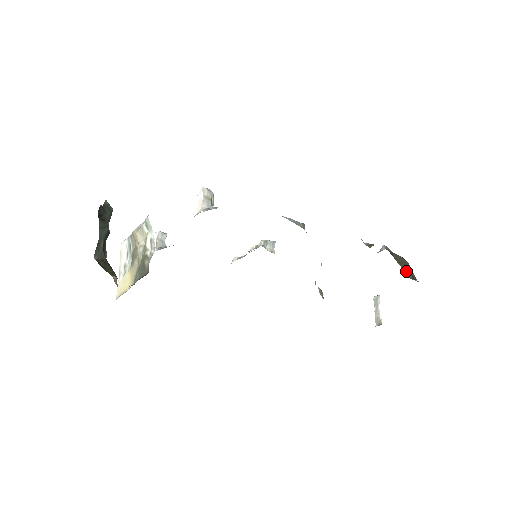
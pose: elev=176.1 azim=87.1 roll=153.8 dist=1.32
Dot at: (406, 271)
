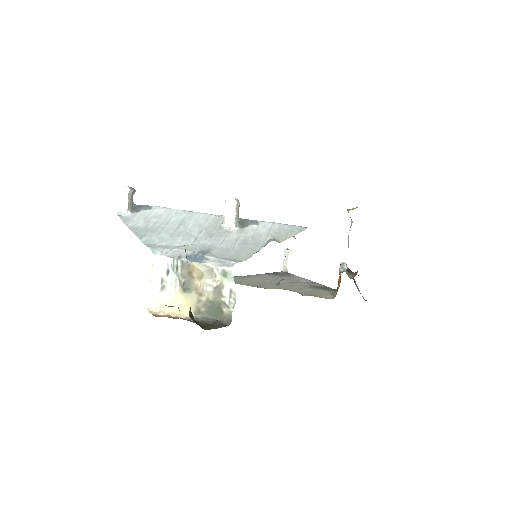
Dot at: (357, 288)
